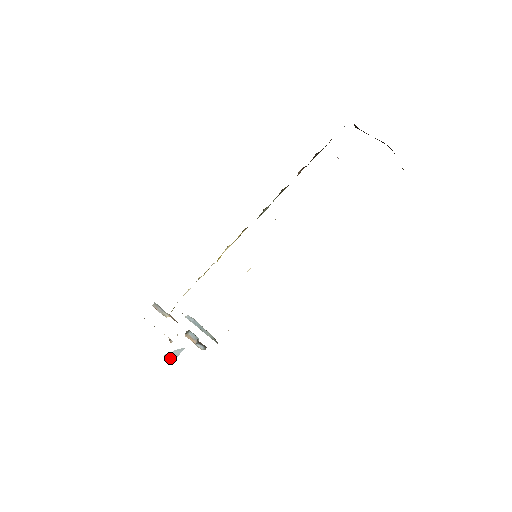
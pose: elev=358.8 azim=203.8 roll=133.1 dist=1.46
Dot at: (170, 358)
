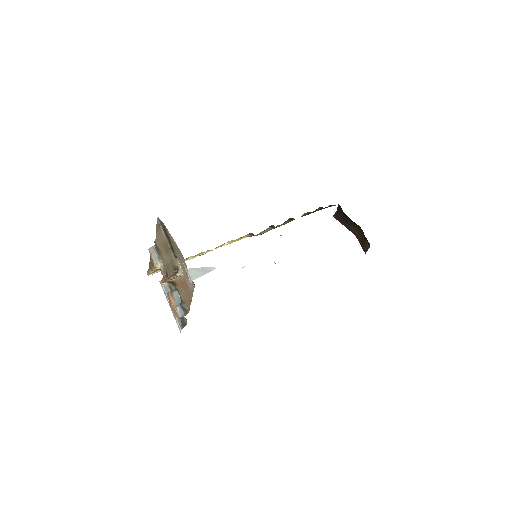
Dot at: (193, 275)
